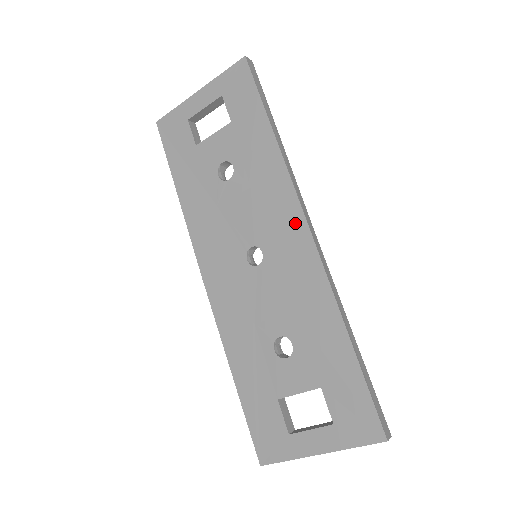
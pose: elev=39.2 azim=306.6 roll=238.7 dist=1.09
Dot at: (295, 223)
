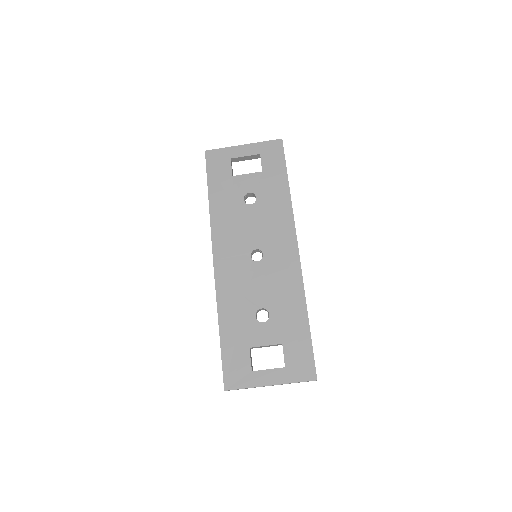
Dot at: (290, 243)
